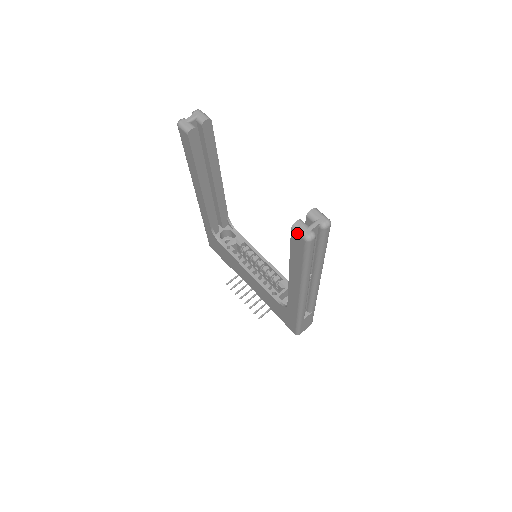
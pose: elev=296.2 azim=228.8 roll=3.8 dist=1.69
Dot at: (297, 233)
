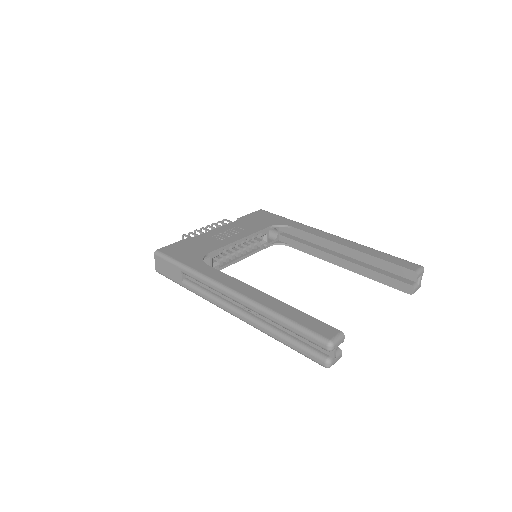
Dot at: occluded
